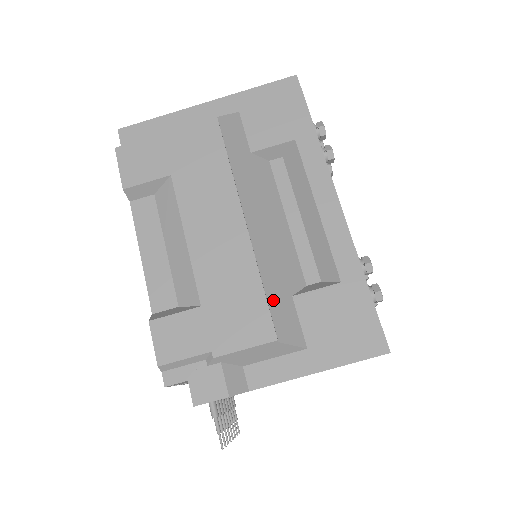
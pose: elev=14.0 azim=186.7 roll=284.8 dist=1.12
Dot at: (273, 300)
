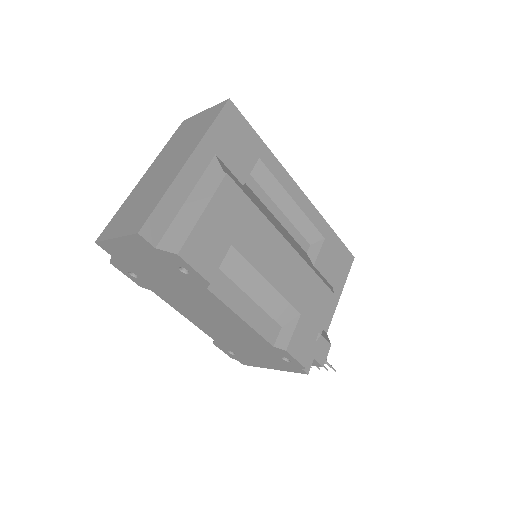
Dot at: occluded
